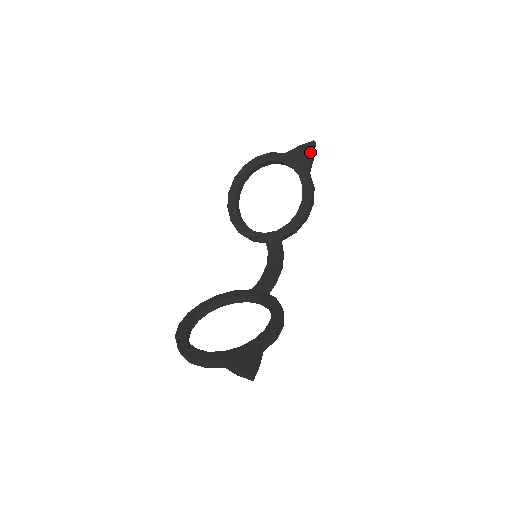
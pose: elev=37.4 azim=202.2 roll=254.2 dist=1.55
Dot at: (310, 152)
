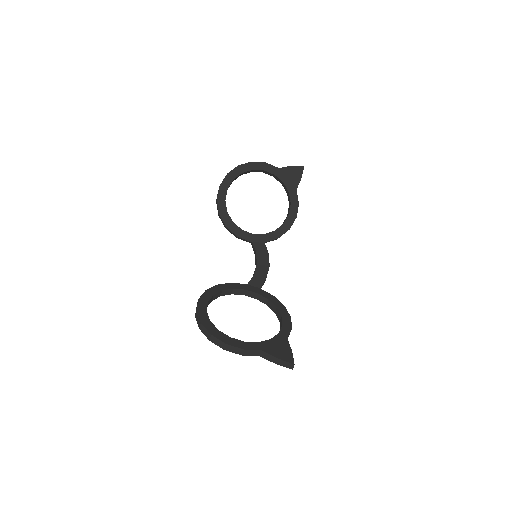
Dot at: (301, 175)
